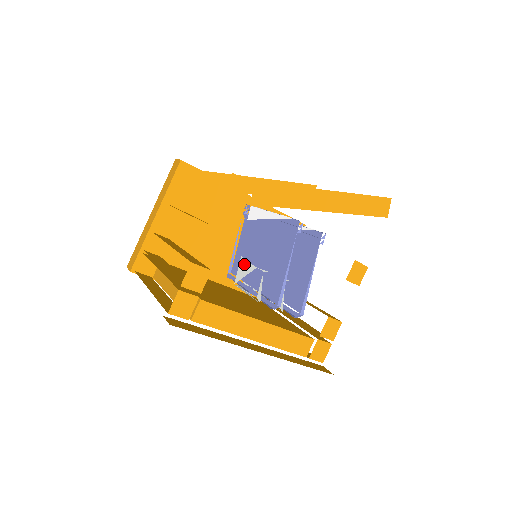
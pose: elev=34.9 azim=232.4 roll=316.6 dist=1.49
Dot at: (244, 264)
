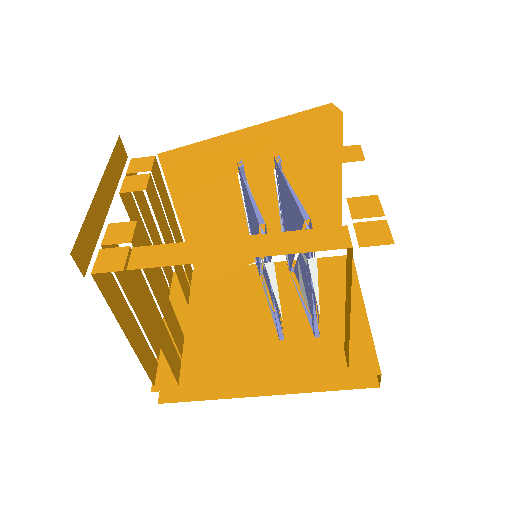
Dot at: occluded
